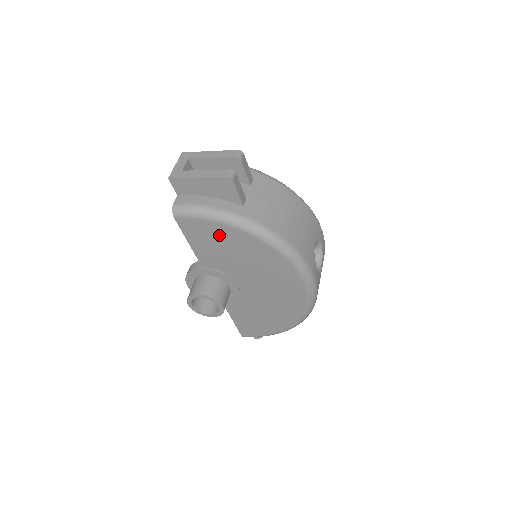
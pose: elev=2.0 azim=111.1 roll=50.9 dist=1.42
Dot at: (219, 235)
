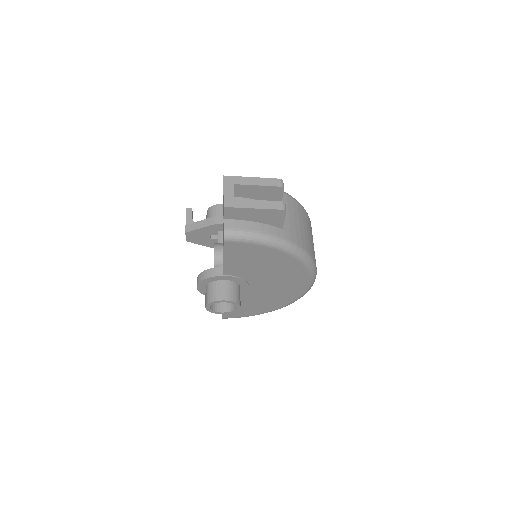
Dot at: (259, 254)
